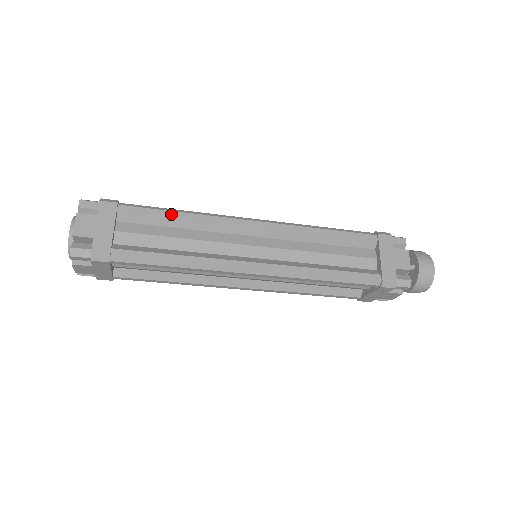
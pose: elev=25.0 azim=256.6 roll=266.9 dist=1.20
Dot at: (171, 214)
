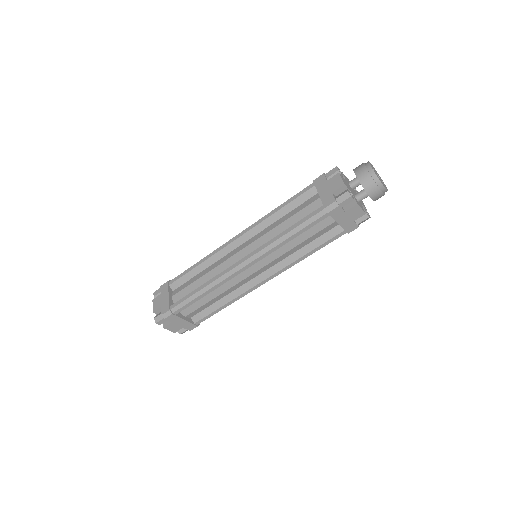
Dot at: (193, 267)
